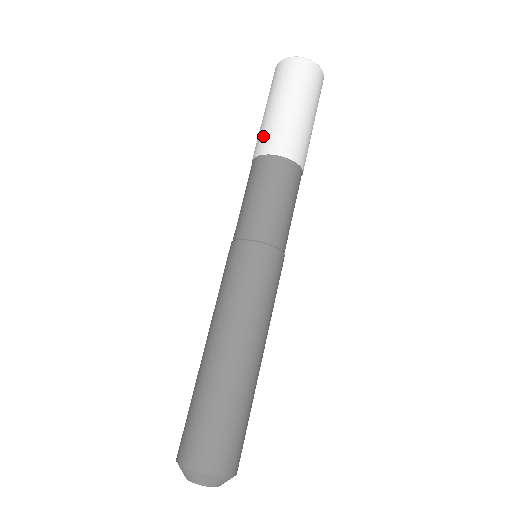
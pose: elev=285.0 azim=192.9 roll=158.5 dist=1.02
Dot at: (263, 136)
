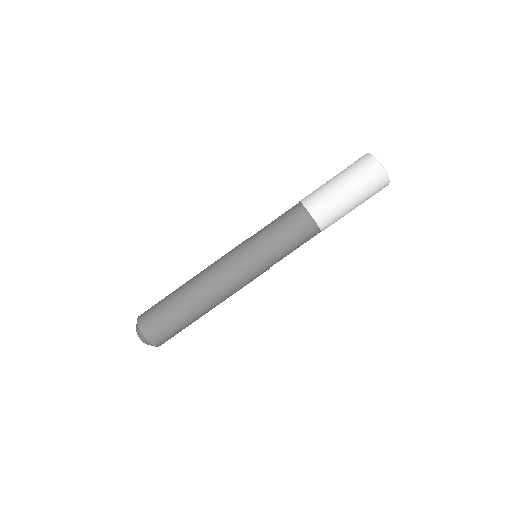
Dot at: occluded
